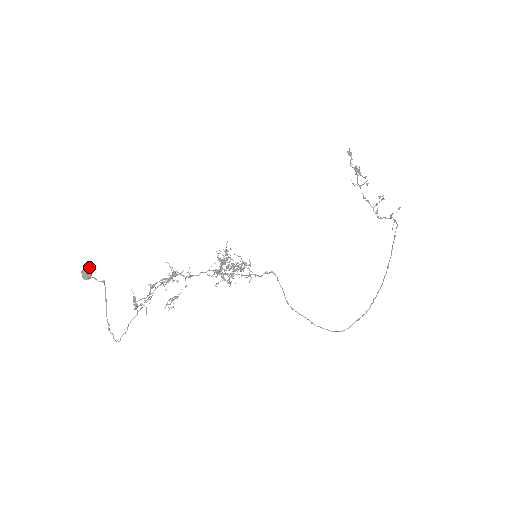
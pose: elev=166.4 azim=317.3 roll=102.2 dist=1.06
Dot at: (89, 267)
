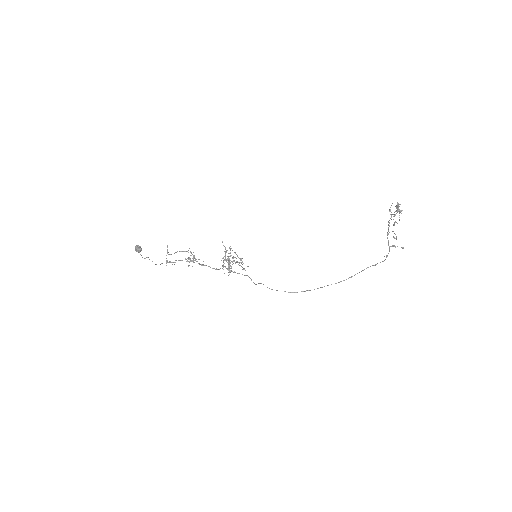
Dot at: (139, 252)
